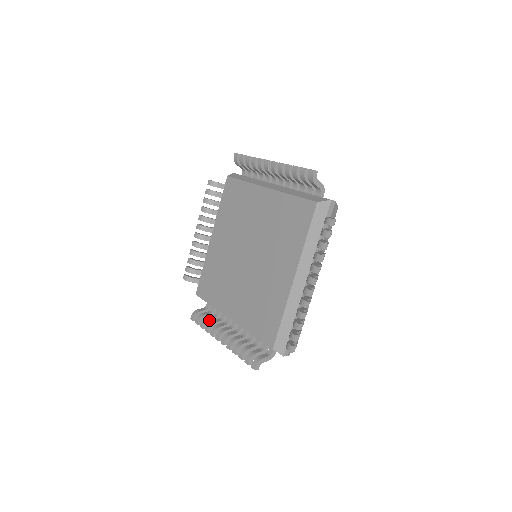
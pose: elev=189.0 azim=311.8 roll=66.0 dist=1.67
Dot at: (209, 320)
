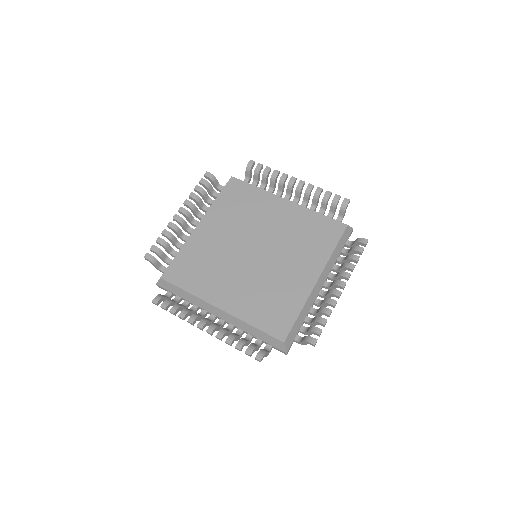
Dot at: (181, 307)
